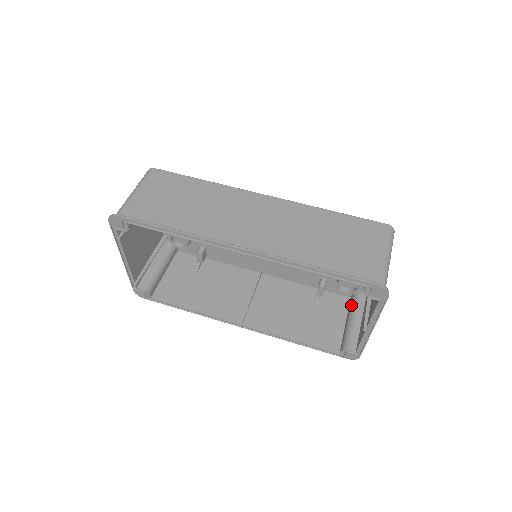
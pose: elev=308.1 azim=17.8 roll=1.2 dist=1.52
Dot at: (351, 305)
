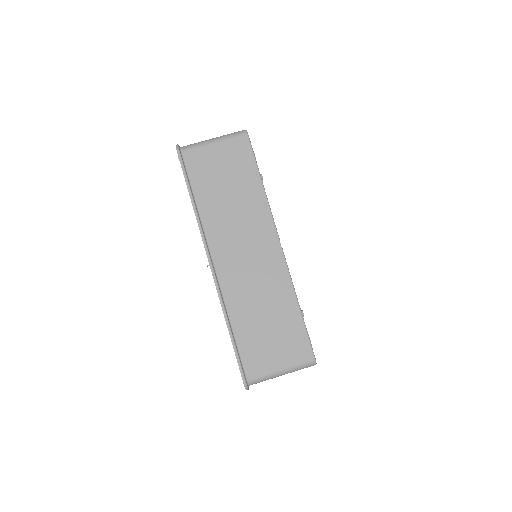
Dot at: occluded
